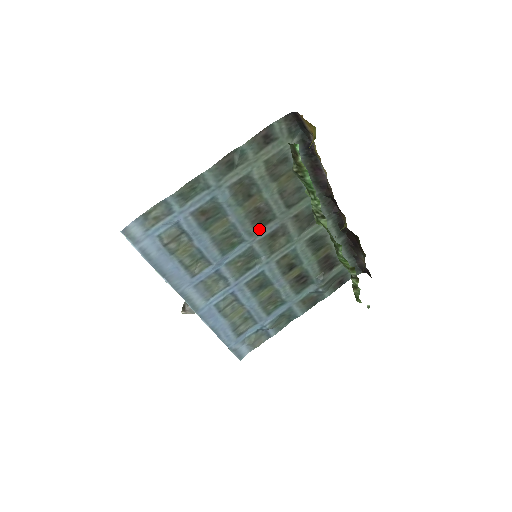
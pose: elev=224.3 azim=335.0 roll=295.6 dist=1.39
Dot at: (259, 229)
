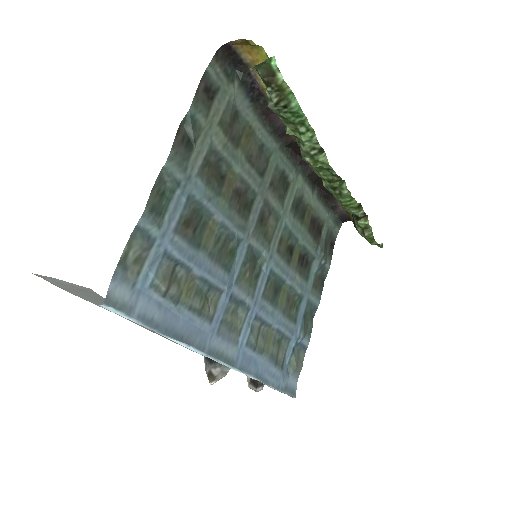
Dot at: (247, 218)
